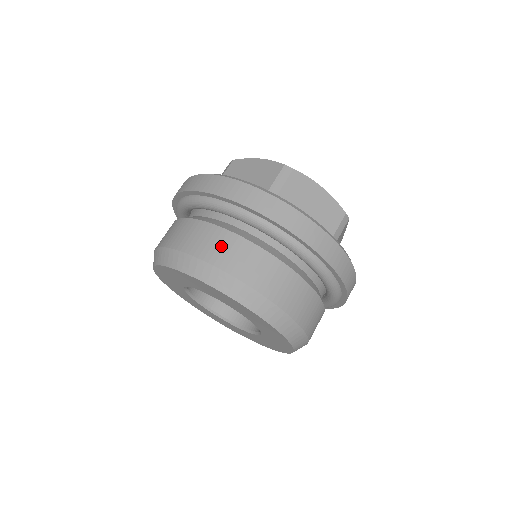
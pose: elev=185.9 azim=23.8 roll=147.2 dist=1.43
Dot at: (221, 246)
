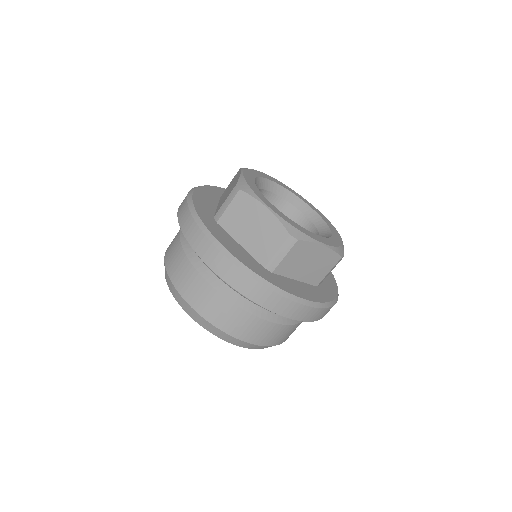
Dot at: (173, 255)
